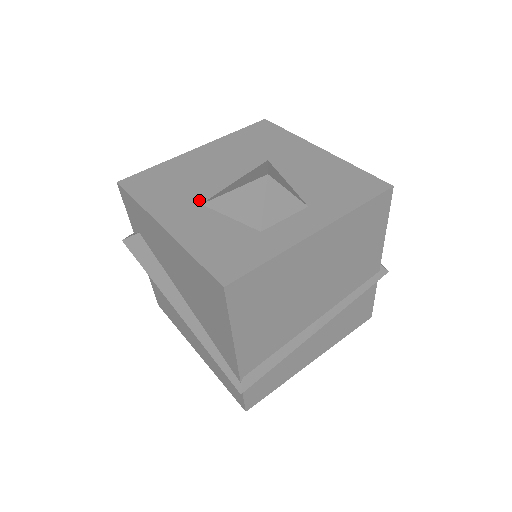
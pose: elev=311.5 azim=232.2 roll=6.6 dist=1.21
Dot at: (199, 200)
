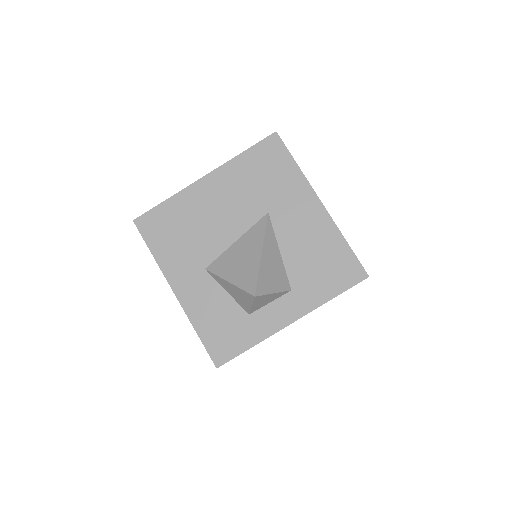
Dot at: (203, 263)
